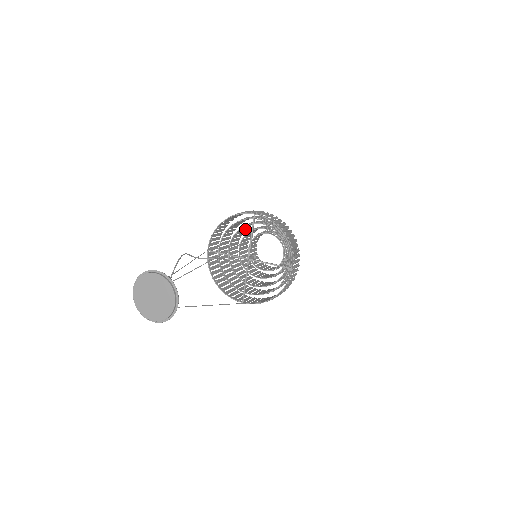
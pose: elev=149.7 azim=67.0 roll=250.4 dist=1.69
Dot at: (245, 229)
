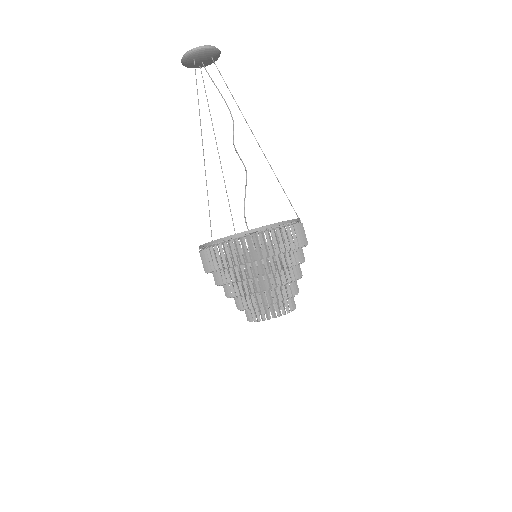
Dot at: occluded
